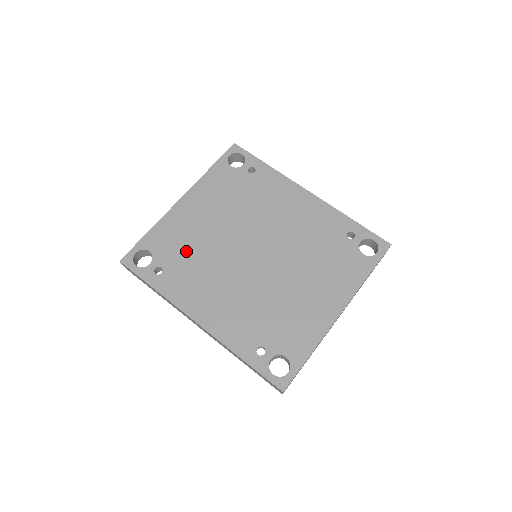
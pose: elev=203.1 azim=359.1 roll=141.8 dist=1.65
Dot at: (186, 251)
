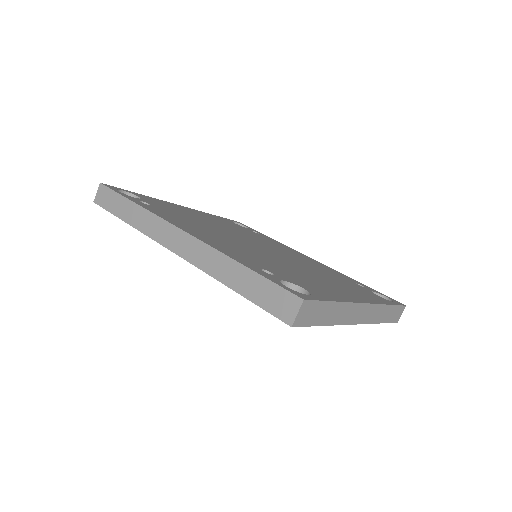
Dot at: (181, 214)
